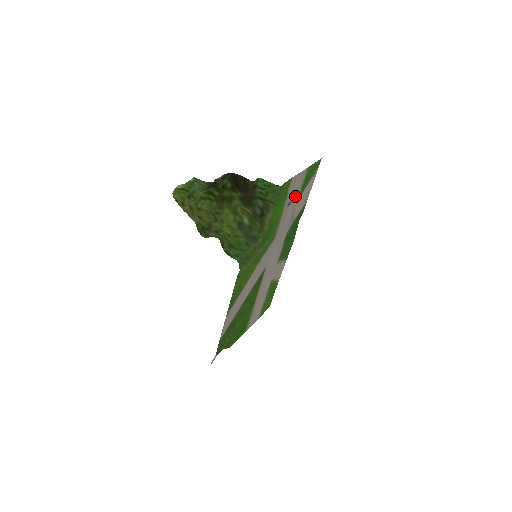
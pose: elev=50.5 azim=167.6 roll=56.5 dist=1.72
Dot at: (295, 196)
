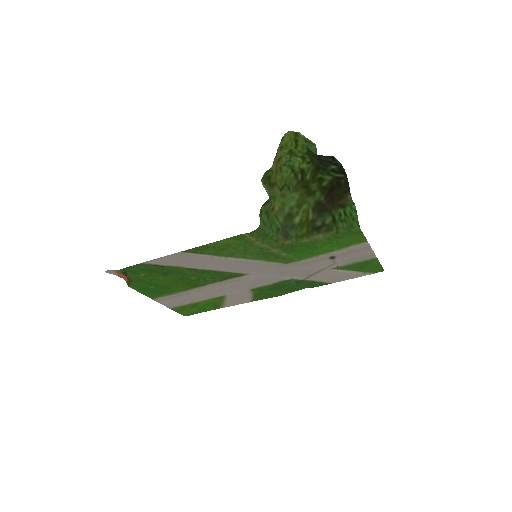
Dot at: (341, 261)
